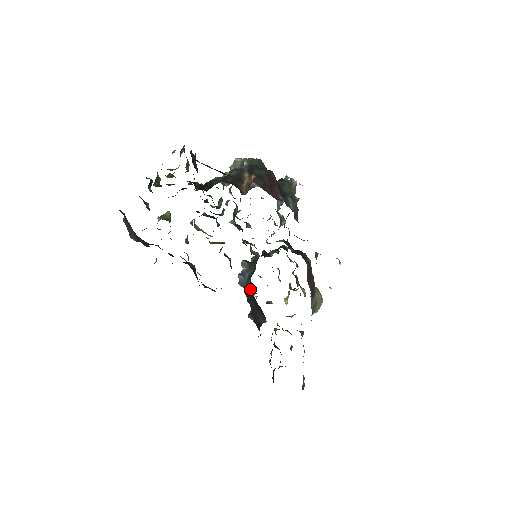
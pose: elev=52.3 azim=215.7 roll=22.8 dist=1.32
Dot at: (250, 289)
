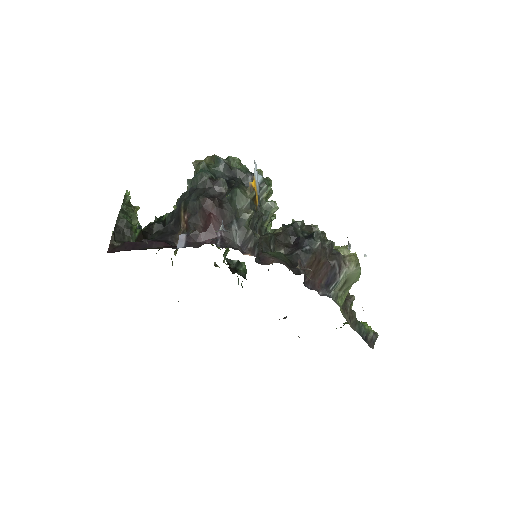
Dot at: occluded
